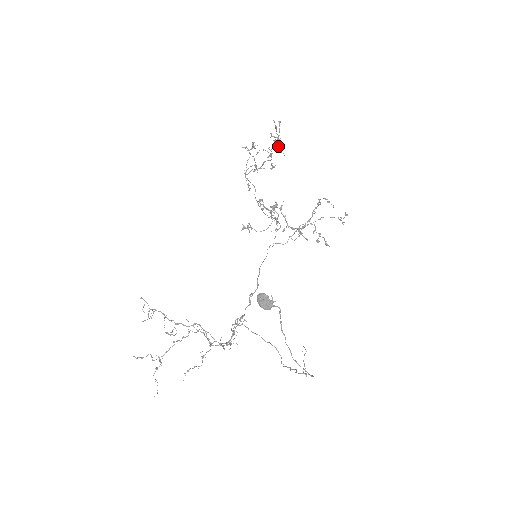
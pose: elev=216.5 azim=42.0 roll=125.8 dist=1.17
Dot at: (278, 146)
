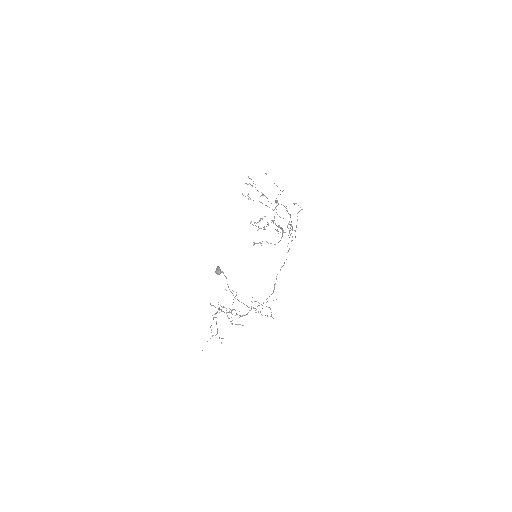
Dot at: occluded
